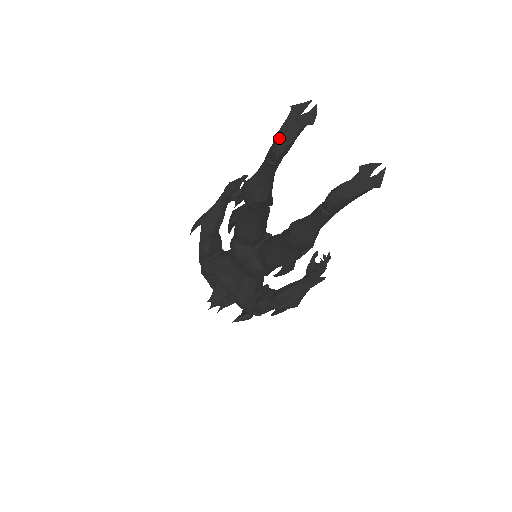
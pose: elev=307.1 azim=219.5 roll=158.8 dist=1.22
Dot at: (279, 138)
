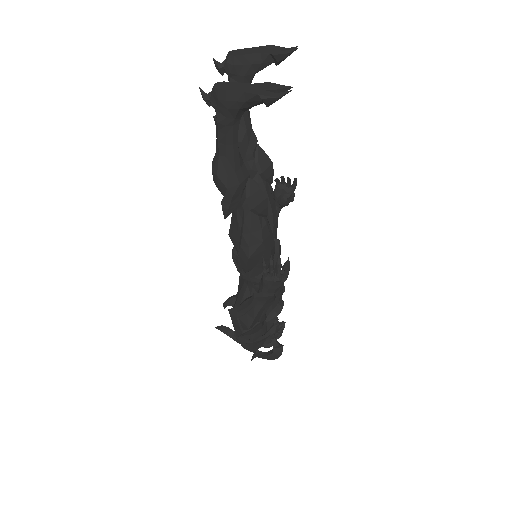
Dot at: (230, 51)
